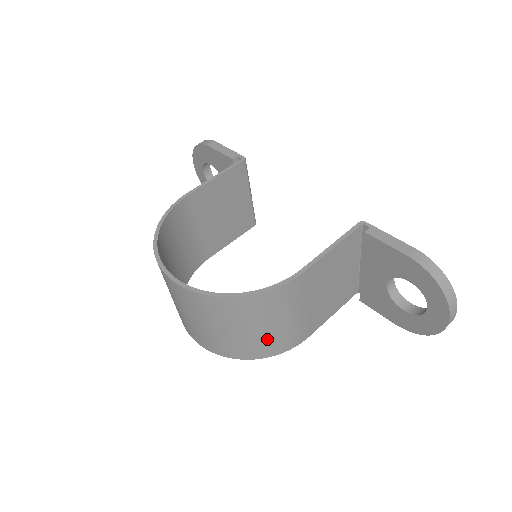
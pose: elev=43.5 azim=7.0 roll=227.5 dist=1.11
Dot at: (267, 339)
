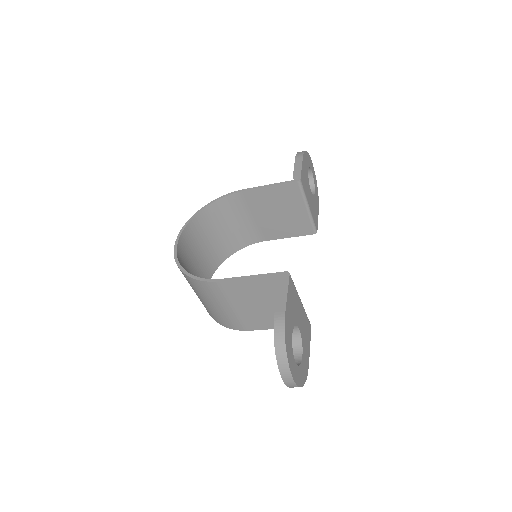
Dot at: (213, 311)
